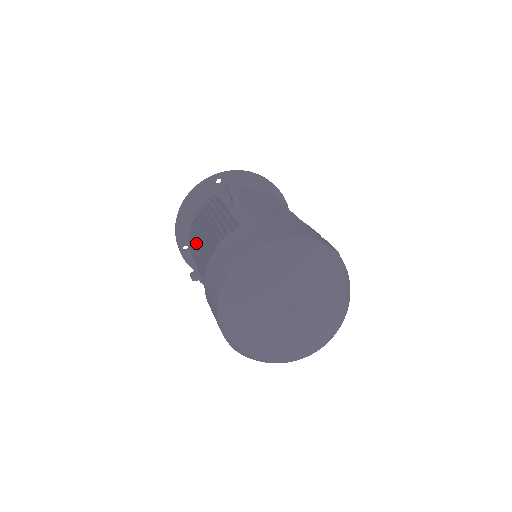
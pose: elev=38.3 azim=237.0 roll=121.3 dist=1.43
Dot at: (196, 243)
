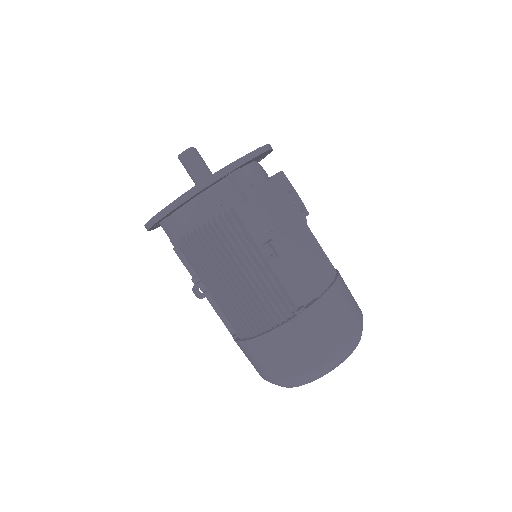
Dot at: (210, 272)
